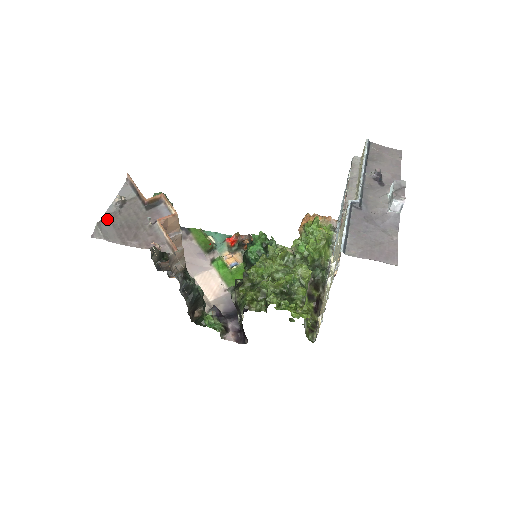
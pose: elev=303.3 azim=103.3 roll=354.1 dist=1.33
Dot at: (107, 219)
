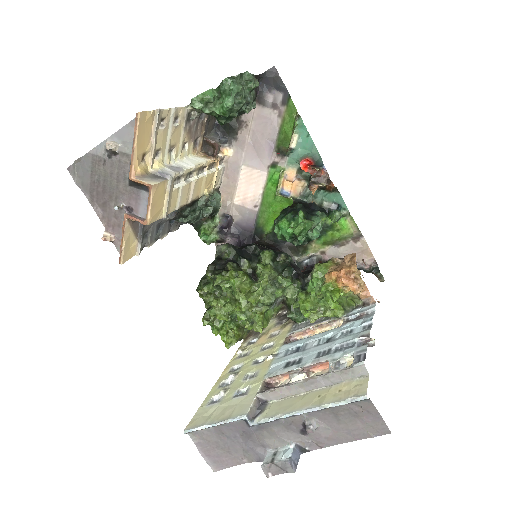
Dot at: (89, 160)
